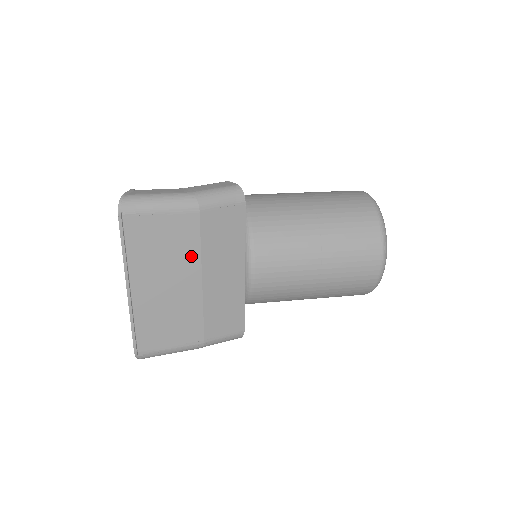
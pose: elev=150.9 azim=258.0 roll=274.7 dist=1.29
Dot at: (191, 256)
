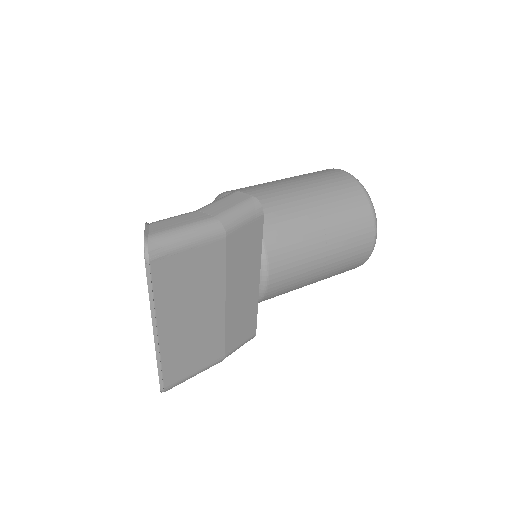
Dot at: (216, 282)
